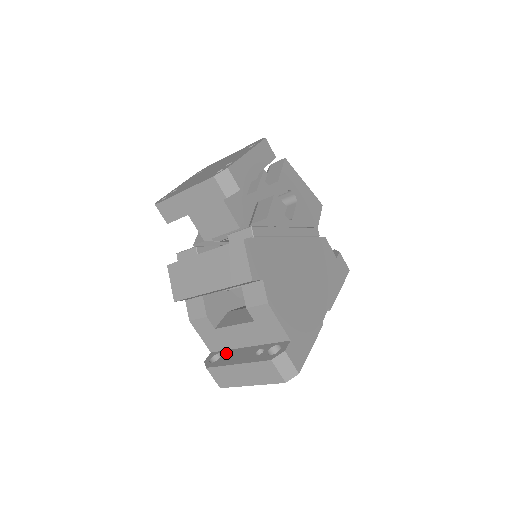
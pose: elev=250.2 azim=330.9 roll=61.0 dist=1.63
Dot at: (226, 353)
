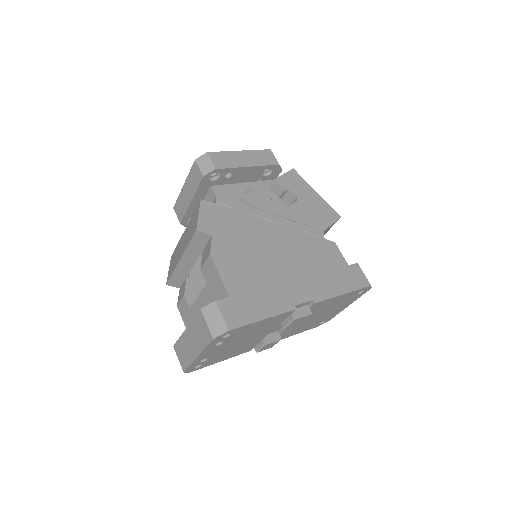
Dot at: occluded
